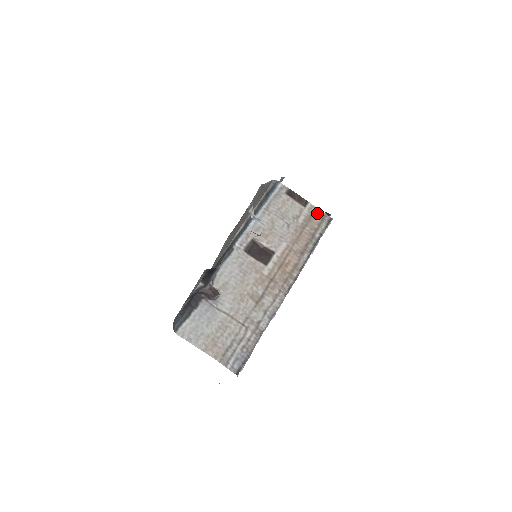
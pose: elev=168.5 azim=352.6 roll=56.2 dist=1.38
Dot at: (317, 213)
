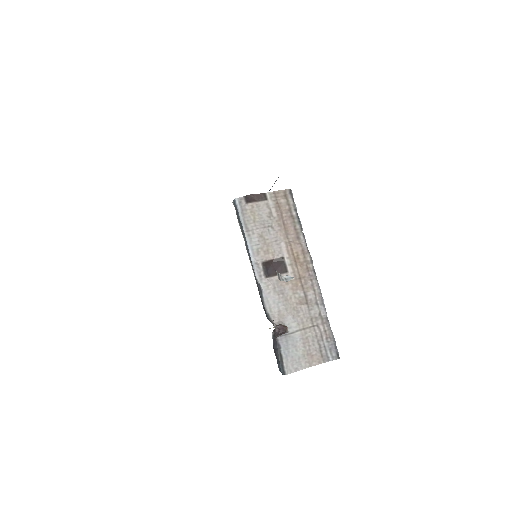
Dot at: (278, 196)
